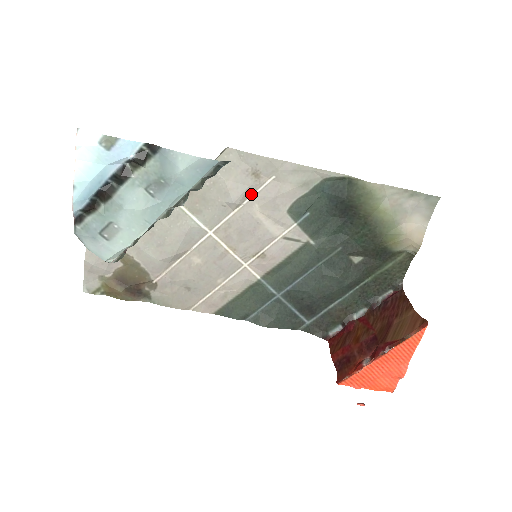
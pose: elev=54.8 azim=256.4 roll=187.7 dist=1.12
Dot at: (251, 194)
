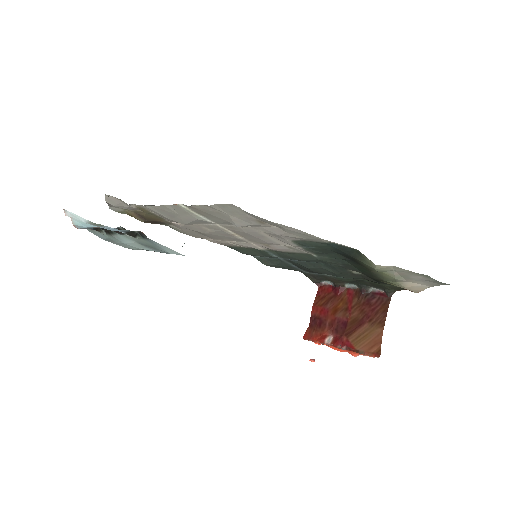
Dot at: (256, 226)
